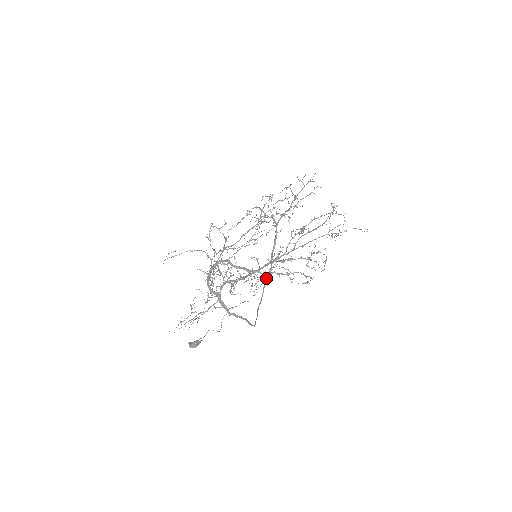
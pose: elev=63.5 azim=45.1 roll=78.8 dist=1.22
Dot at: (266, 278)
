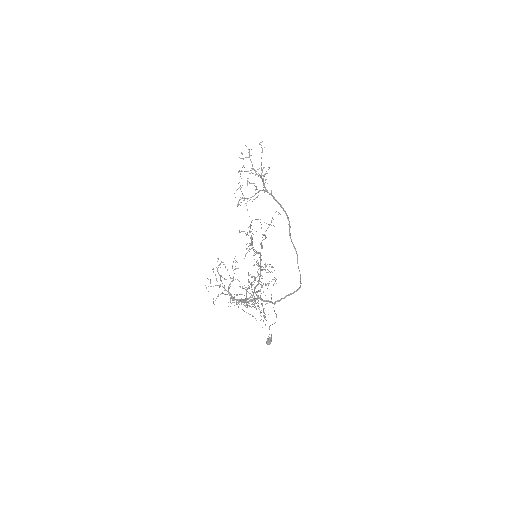
Dot at: (252, 301)
